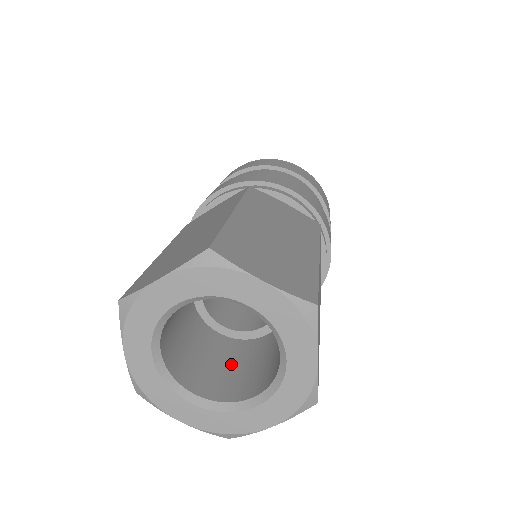
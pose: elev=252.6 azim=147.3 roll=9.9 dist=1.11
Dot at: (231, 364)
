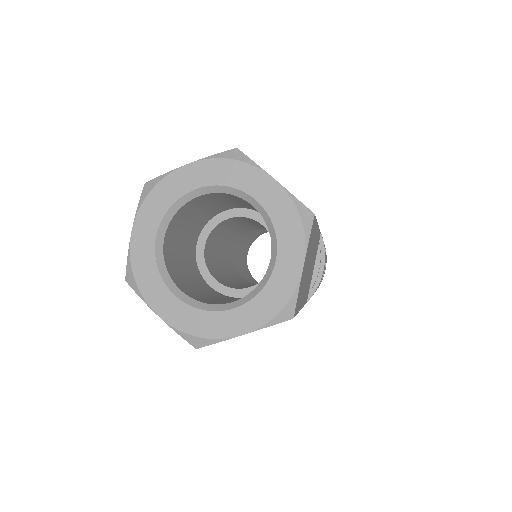
Dot at: occluded
